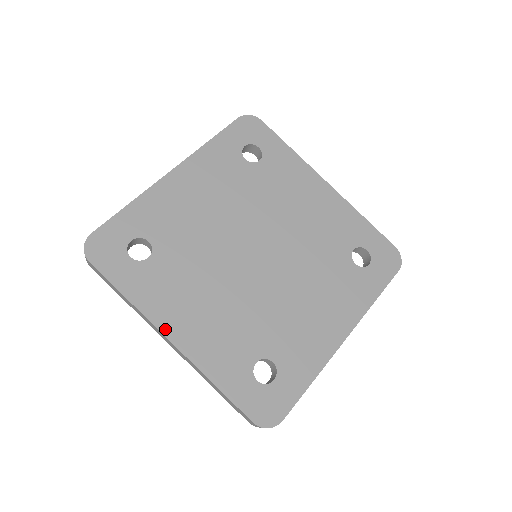
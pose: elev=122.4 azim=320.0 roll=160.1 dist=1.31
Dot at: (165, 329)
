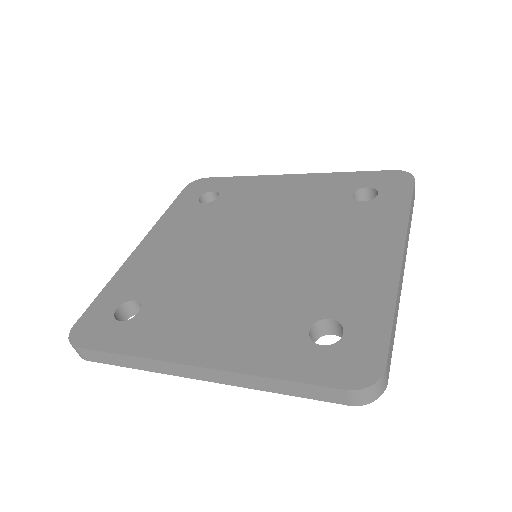
Dot at: (182, 358)
